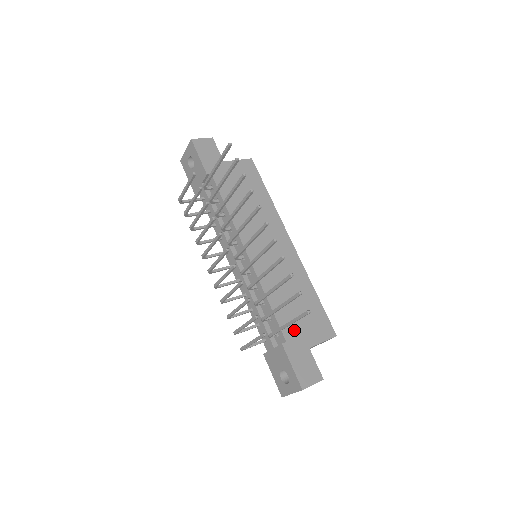
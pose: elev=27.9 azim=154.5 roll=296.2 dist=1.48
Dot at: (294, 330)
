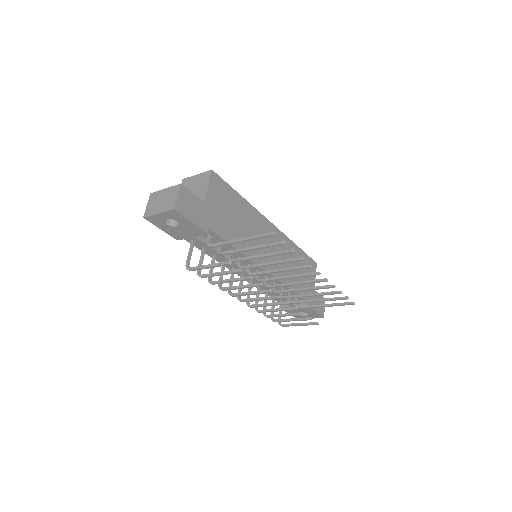
Dot at: occluded
